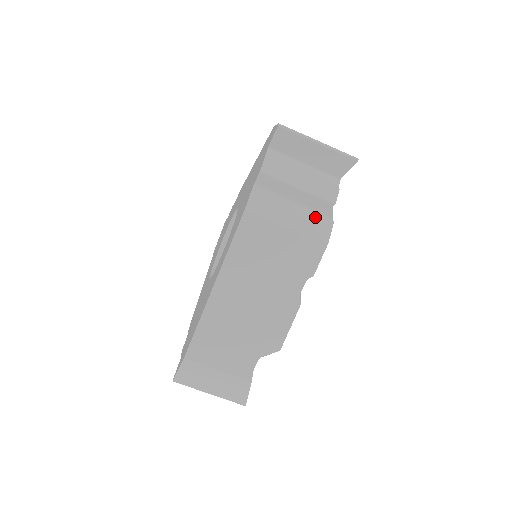
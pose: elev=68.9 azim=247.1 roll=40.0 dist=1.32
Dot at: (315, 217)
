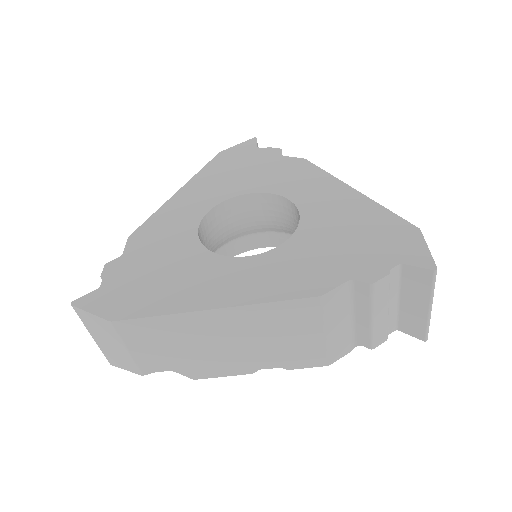
Dot at: (348, 339)
